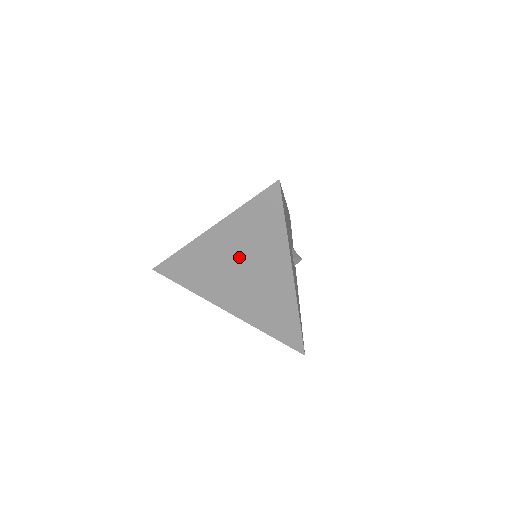
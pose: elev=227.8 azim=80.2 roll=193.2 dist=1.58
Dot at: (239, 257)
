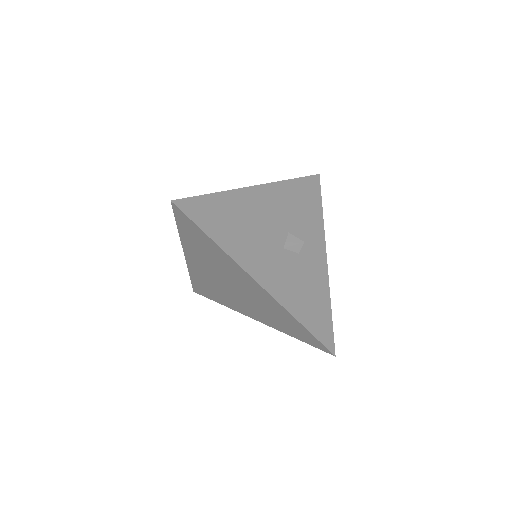
Dot at: (218, 274)
